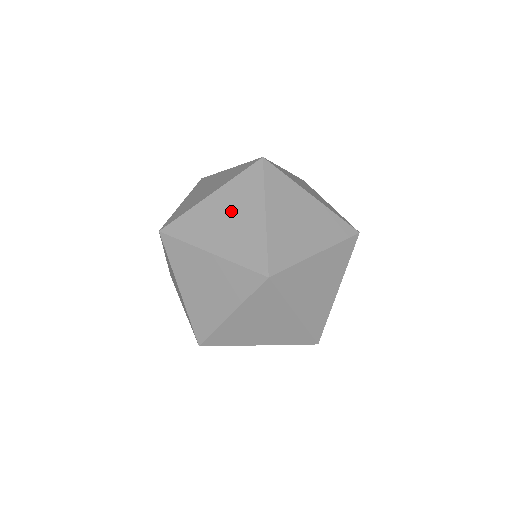
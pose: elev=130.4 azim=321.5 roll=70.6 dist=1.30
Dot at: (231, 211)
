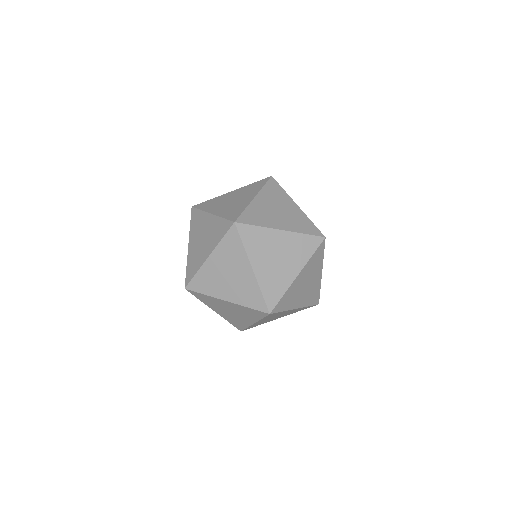
Dot at: (276, 206)
